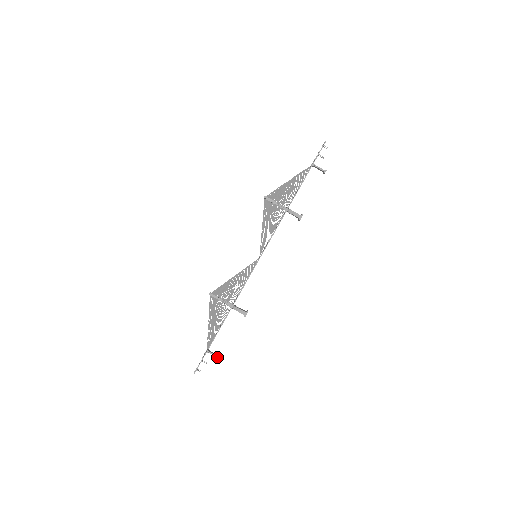
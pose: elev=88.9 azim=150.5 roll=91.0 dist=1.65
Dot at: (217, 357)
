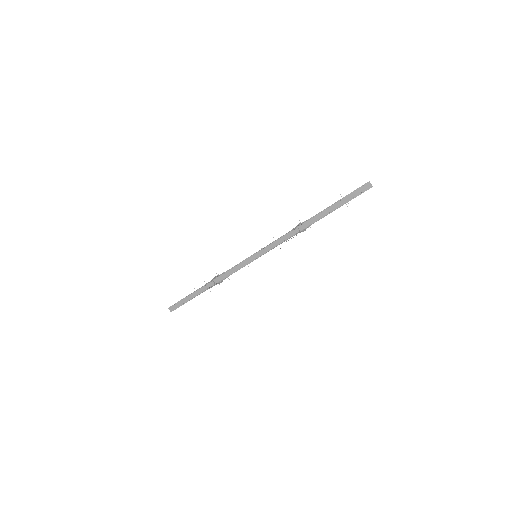
Dot at: occluded
